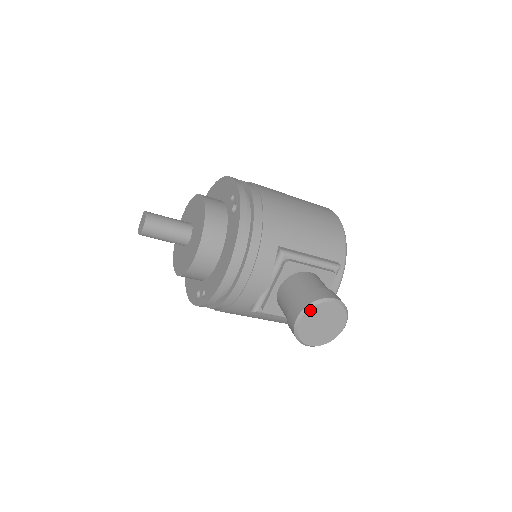
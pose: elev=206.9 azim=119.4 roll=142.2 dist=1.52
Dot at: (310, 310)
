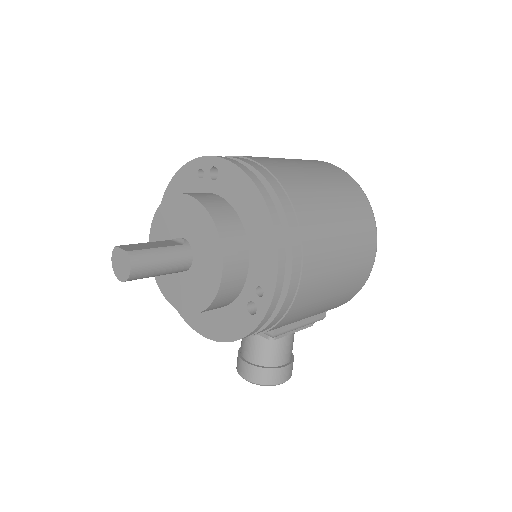
Dot at: (258, 384)
